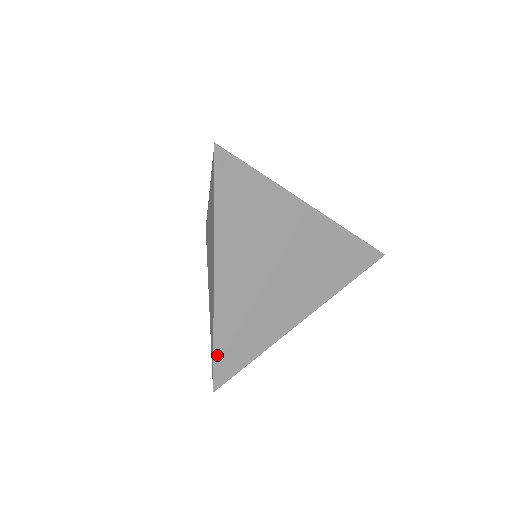
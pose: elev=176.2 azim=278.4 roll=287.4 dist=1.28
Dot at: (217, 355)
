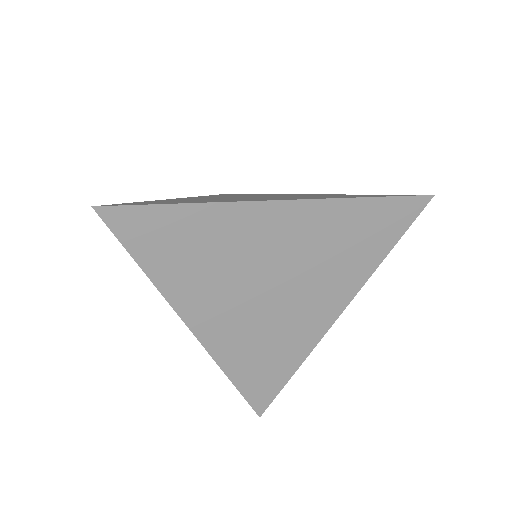
Dot at: occluded
